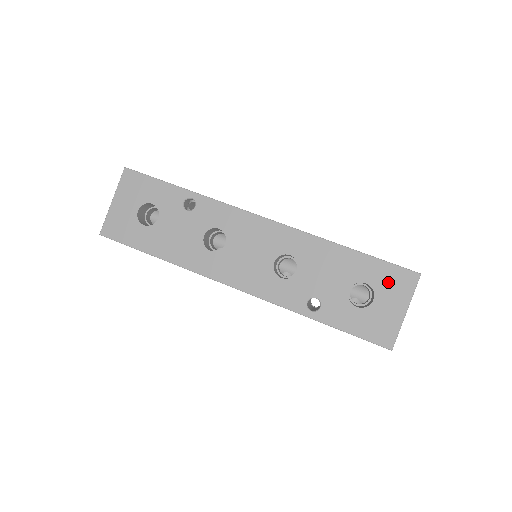
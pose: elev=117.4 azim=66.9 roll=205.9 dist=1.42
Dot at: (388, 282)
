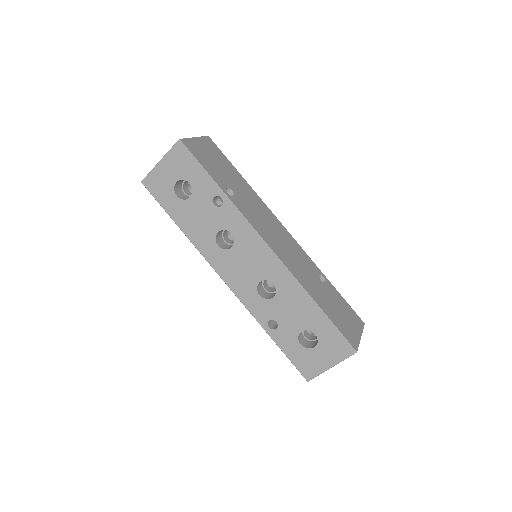
Dot at: (331, 343)
